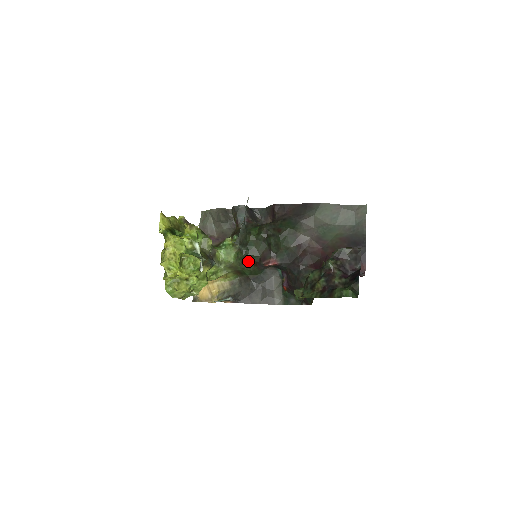
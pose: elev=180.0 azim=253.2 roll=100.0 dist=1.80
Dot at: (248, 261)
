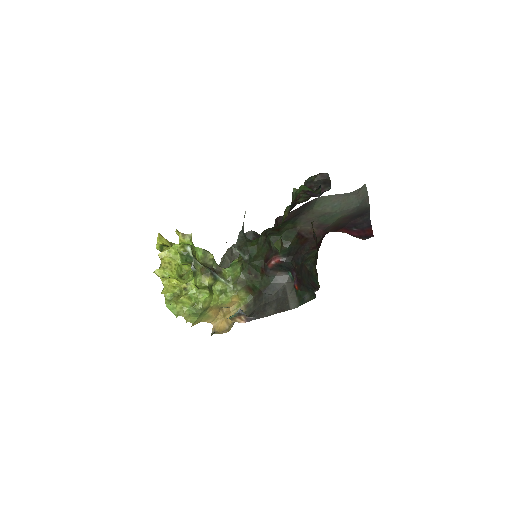
Dot at: (254, 270)
